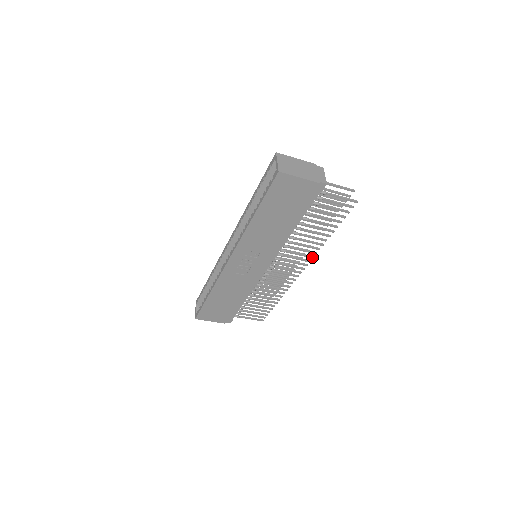
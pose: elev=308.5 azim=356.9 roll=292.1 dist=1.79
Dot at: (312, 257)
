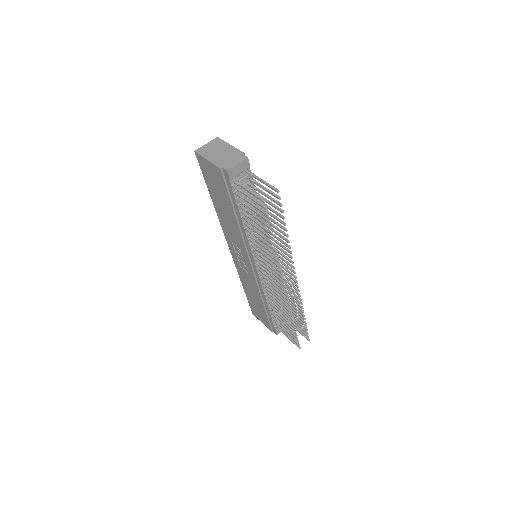
Dot at: (280, 271)
